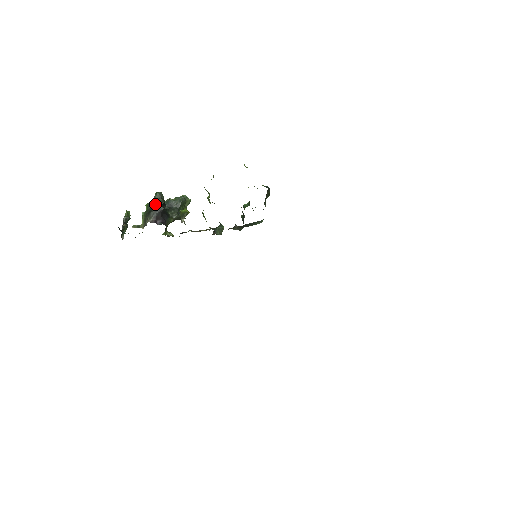
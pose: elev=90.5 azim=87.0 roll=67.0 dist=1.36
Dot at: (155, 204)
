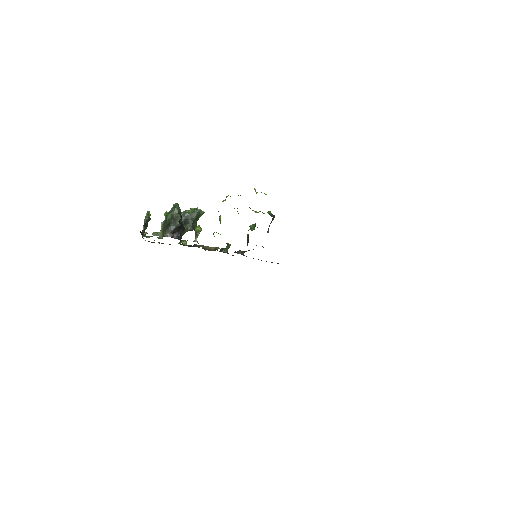
Dot at: (173, 218)
